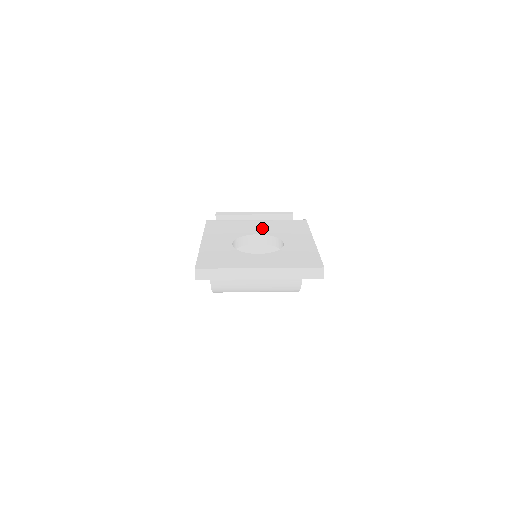
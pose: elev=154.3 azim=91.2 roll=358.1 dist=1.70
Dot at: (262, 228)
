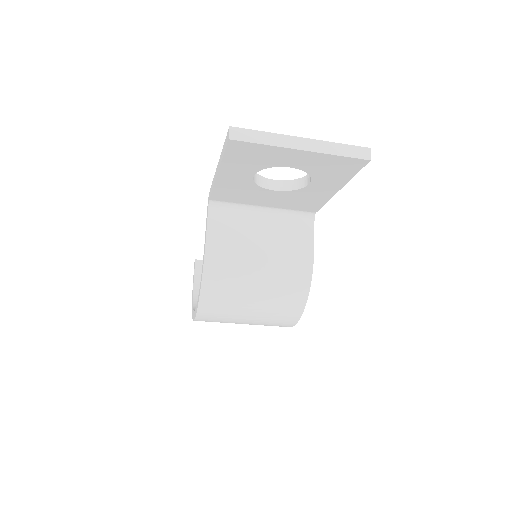
Dot at: occluded
